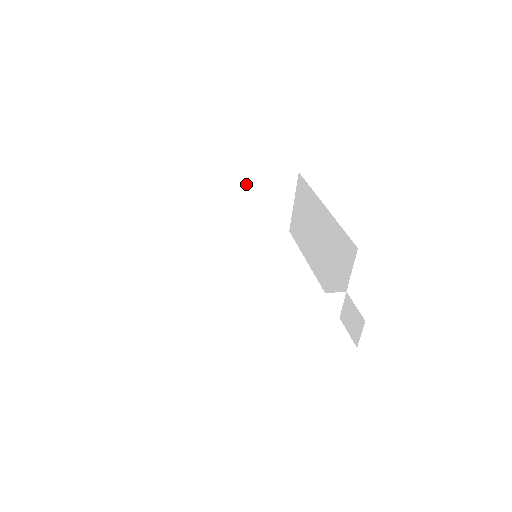
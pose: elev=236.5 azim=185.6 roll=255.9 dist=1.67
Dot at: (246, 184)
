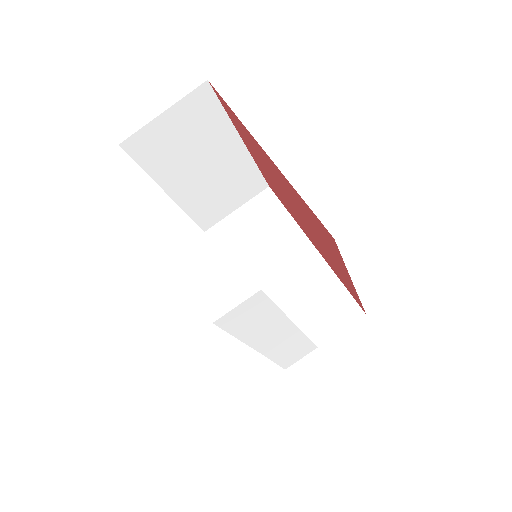
Dot at: (234, 158)
